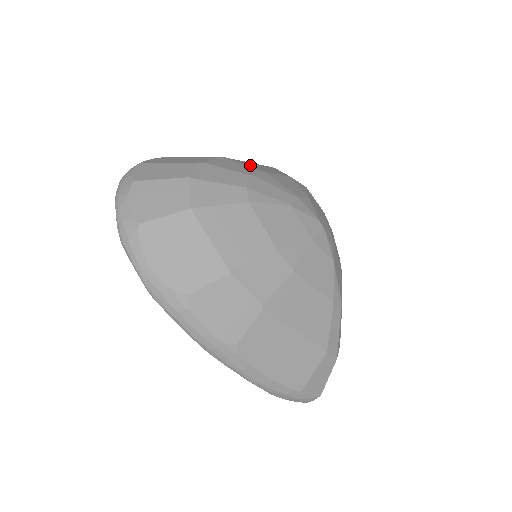
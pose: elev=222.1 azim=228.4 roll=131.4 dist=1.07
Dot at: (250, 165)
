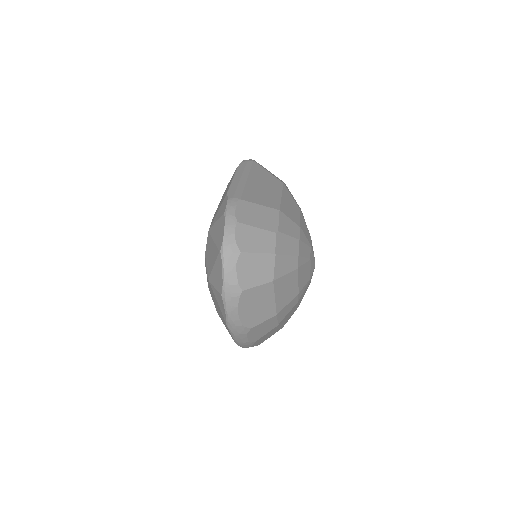
Dot at: (290, 213)
